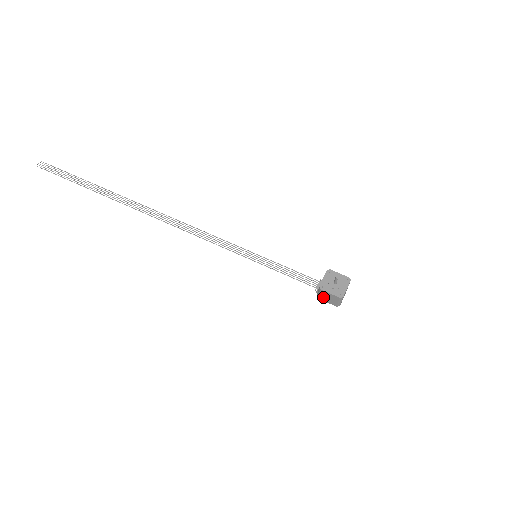
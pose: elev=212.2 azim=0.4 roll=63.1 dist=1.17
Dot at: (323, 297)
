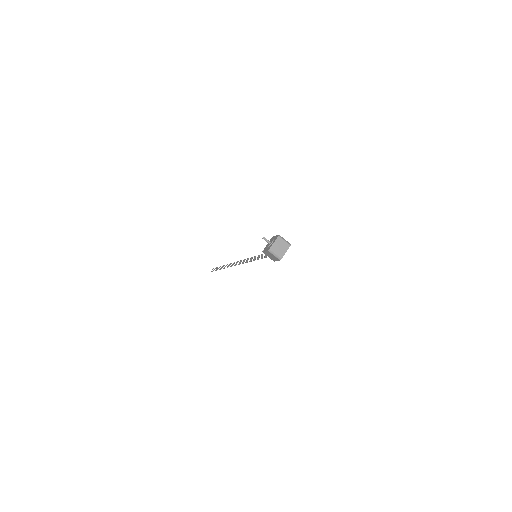
Dot at: (271, 258)
